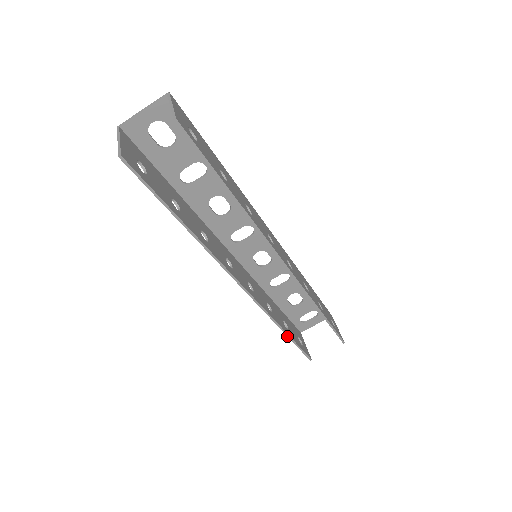
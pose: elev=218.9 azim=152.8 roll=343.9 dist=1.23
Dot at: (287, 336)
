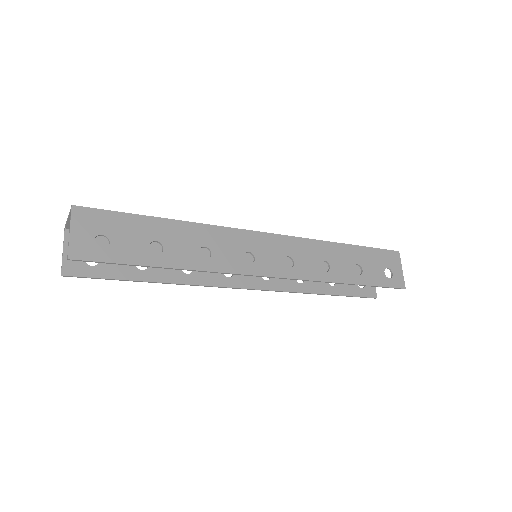
Dot at: occluded
